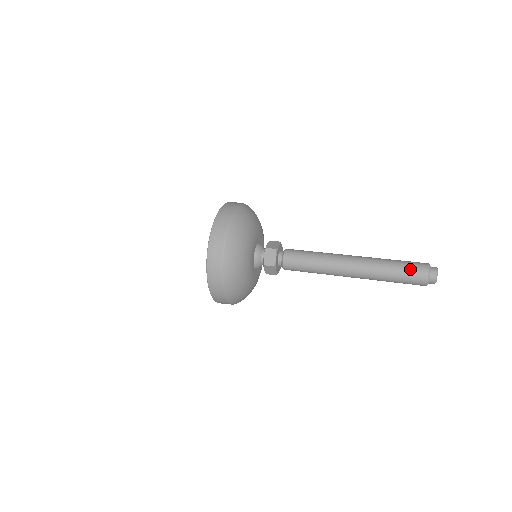
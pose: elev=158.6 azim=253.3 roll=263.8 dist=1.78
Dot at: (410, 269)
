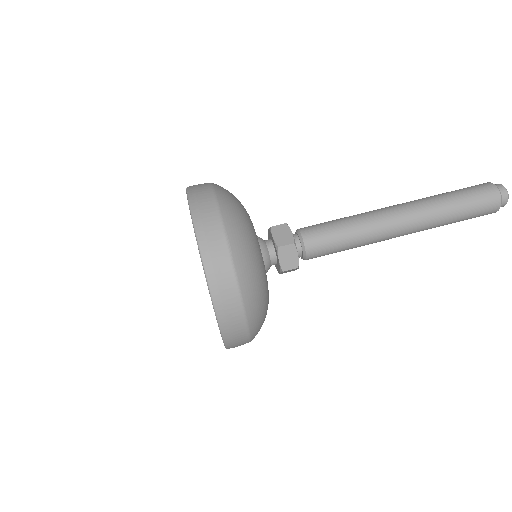
Dot at: (478, 203)
